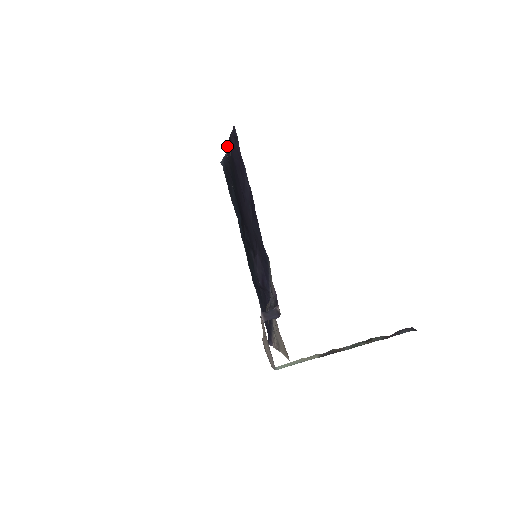
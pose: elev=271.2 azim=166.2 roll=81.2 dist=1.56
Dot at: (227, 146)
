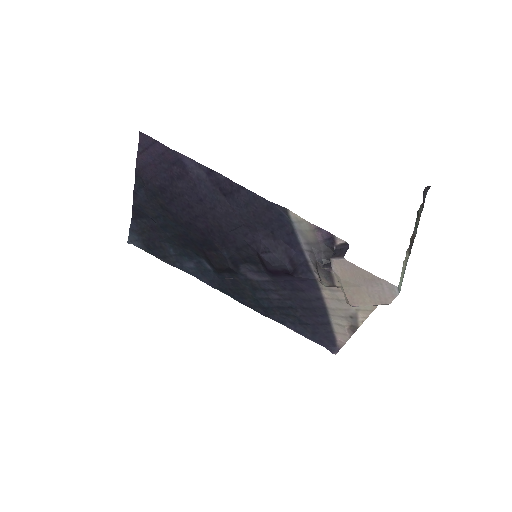
Dot at: (134, 193)
